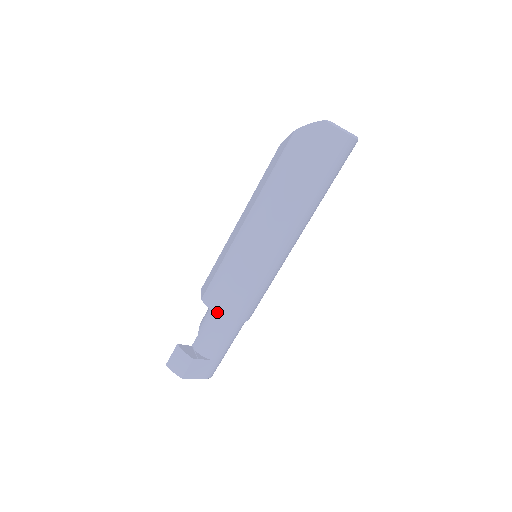
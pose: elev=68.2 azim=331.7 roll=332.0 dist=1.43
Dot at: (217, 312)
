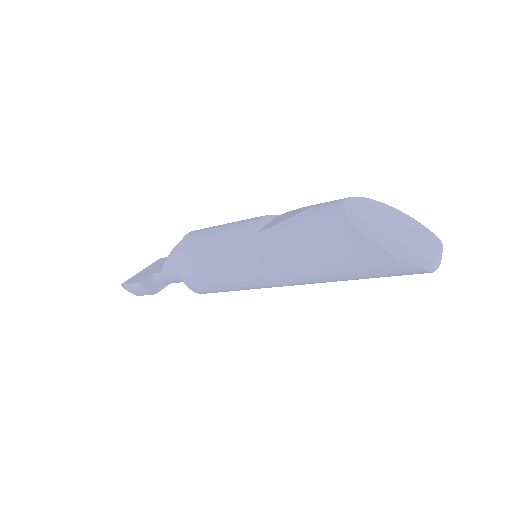
Dot at: (198, 293)
